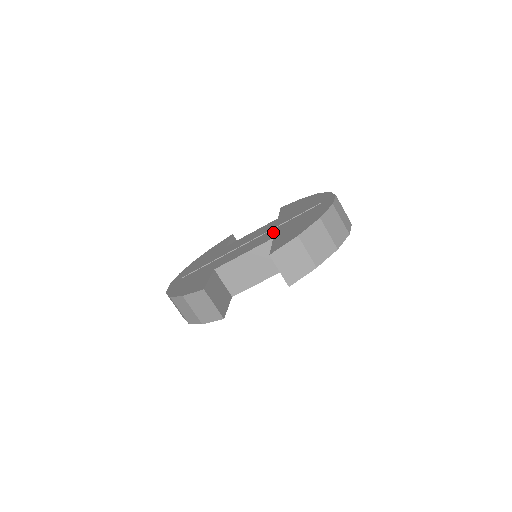
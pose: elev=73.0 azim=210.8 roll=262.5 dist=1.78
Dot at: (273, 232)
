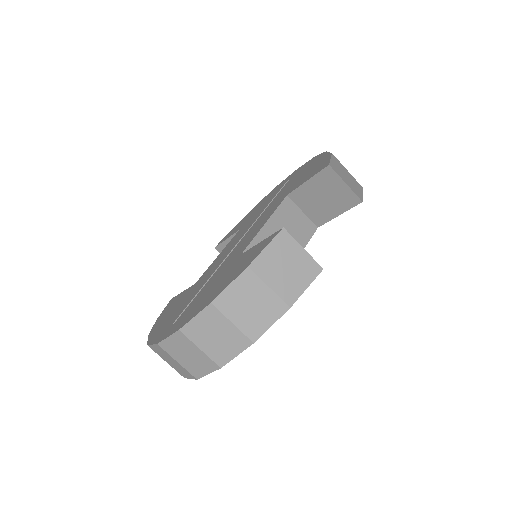
Dot at: (270, 207)
